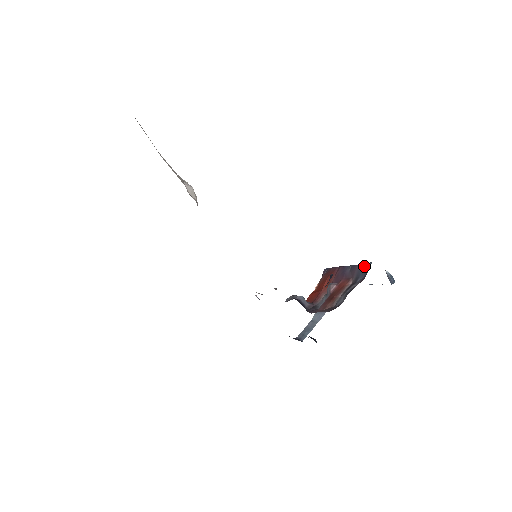
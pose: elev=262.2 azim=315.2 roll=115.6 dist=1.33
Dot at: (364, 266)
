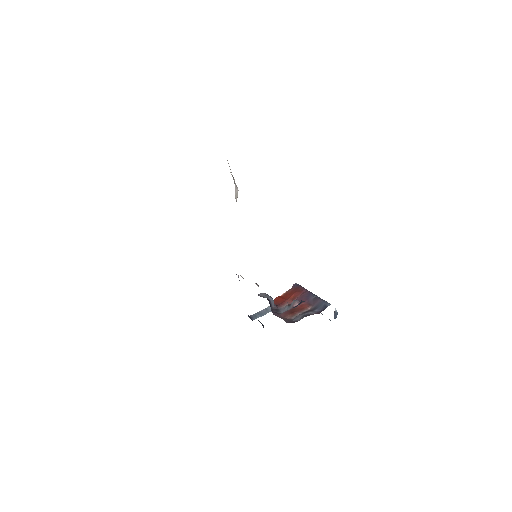
Dot at: (324, 303)
